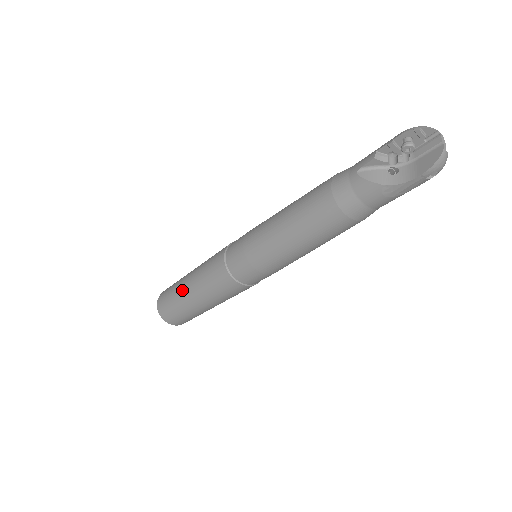
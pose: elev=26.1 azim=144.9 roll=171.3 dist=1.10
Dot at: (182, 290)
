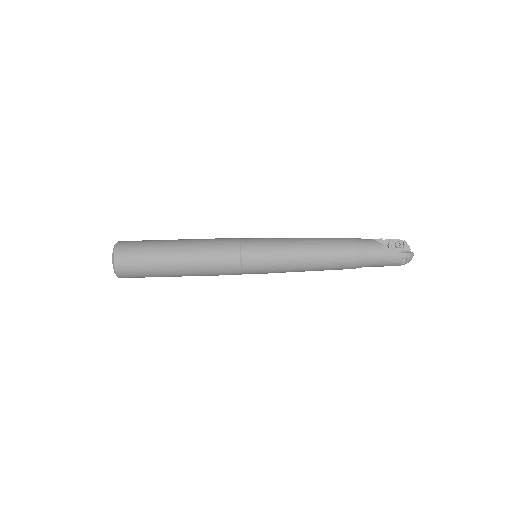
Dot at: (171, 240)
